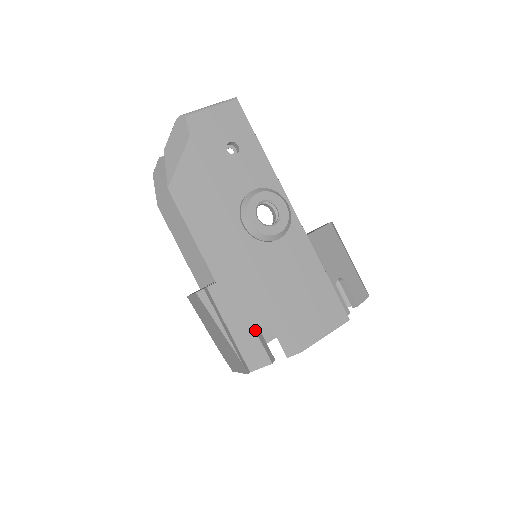
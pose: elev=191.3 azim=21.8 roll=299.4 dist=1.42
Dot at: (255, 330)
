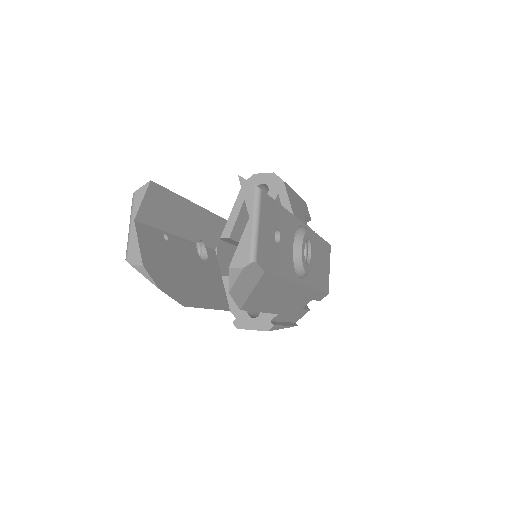
Dot at: (302, 309)
